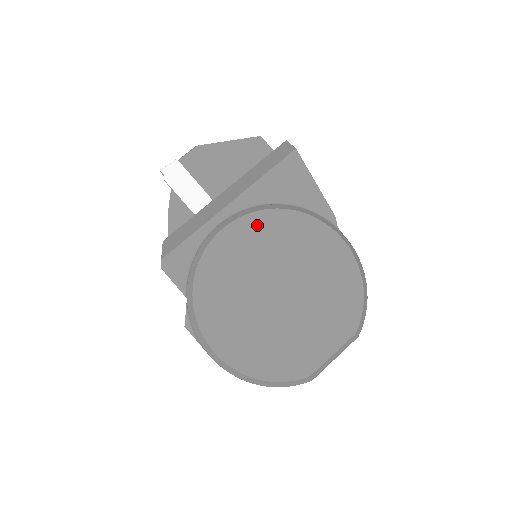
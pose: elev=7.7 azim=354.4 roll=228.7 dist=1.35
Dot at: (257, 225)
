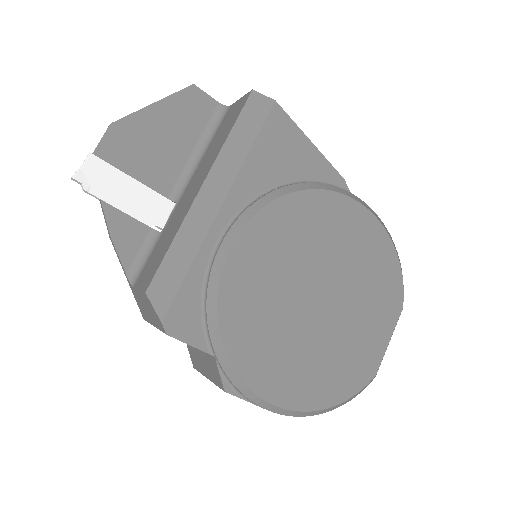
Dot at: (269, 226)
